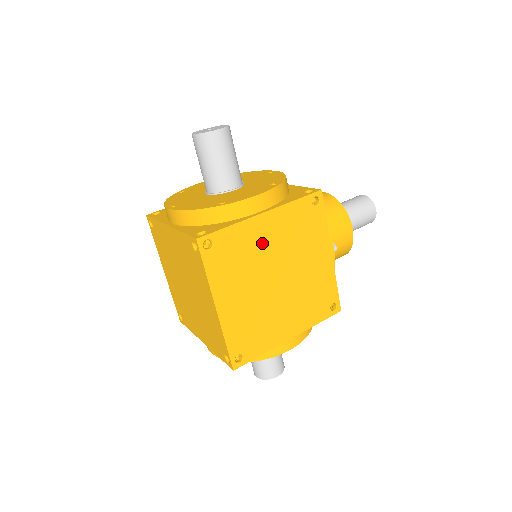
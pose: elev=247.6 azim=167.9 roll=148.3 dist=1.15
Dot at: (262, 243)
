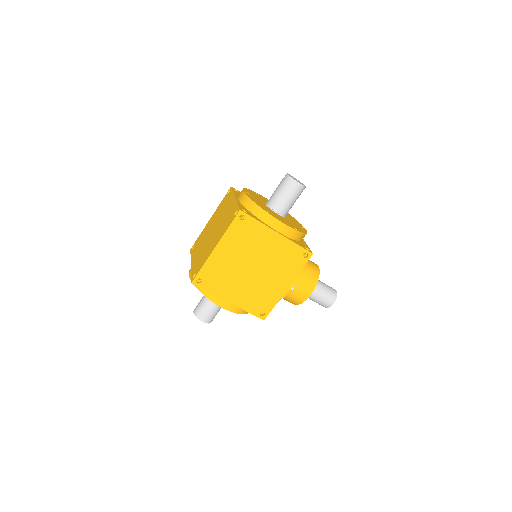
Dot at: (263, 244)
